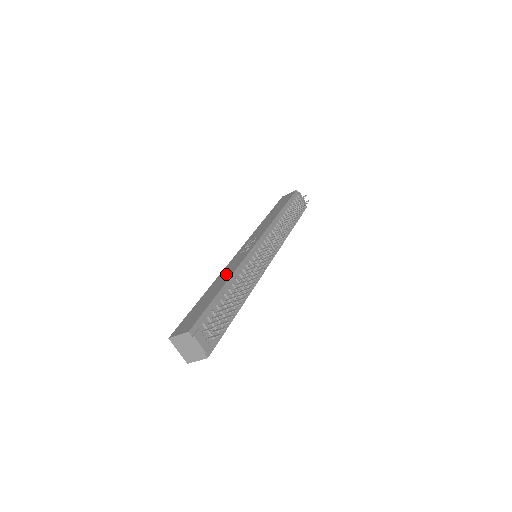
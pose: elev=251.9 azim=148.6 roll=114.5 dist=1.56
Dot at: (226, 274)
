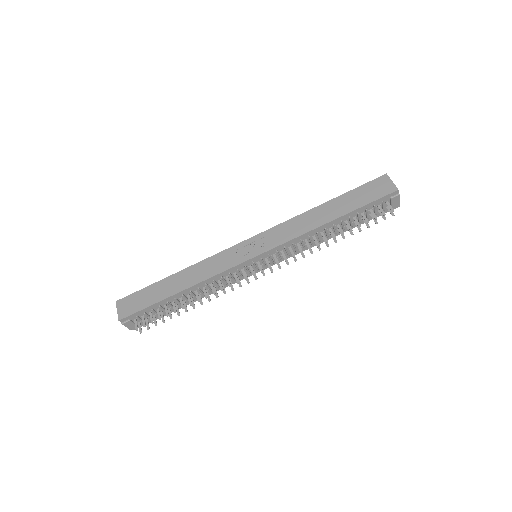
Dot at: (198, 274)
